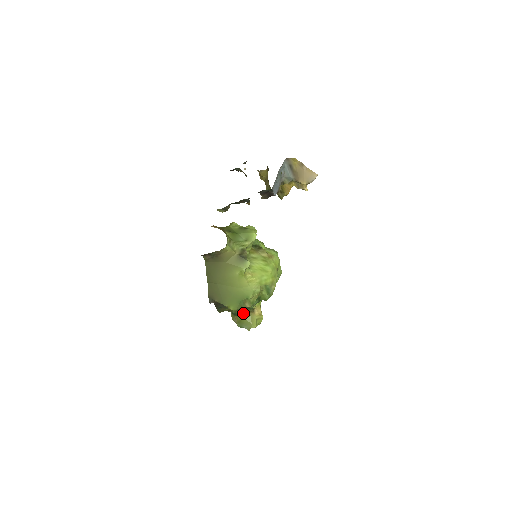
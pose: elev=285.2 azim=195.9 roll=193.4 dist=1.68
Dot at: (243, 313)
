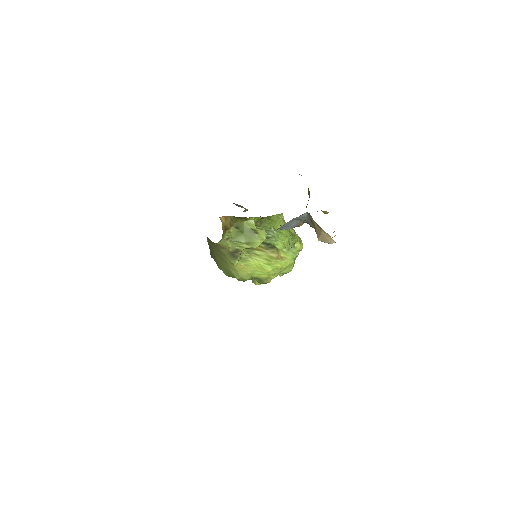
Dot at: occluded
